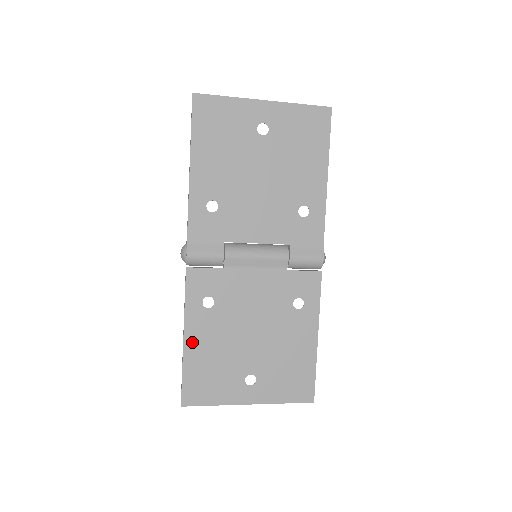
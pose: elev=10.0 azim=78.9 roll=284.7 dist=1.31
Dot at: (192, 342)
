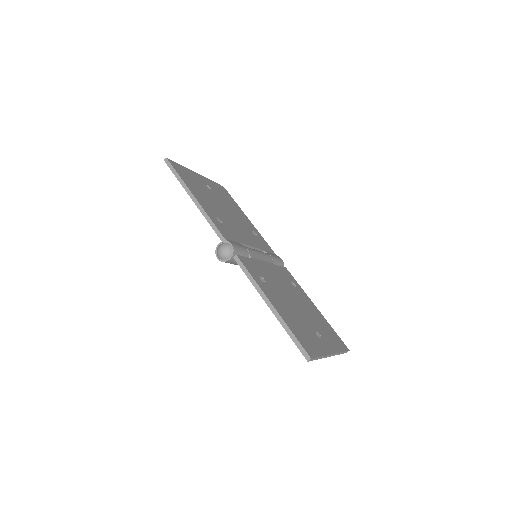
Dot at: (277, 307)
